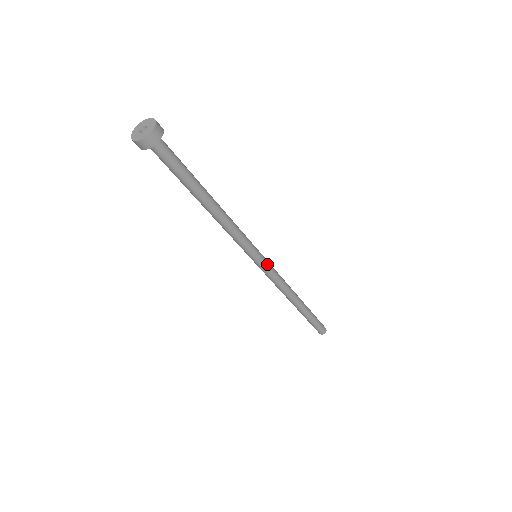
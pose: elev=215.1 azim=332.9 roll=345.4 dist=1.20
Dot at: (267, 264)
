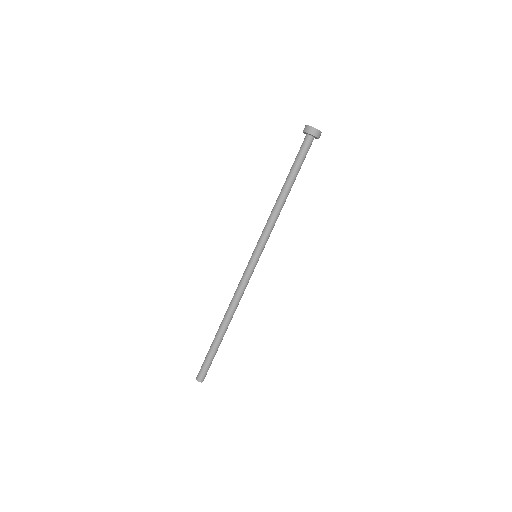
Dot at: occluded
